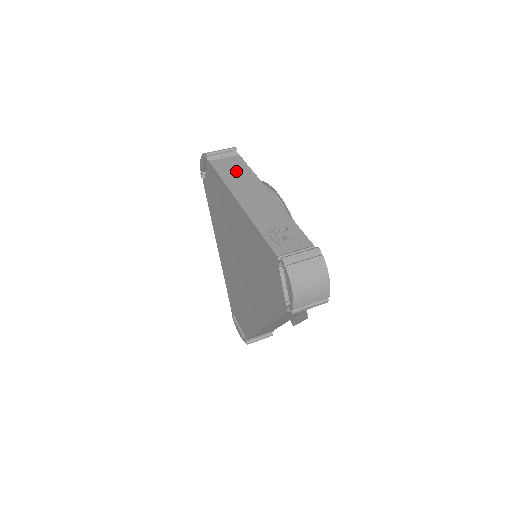
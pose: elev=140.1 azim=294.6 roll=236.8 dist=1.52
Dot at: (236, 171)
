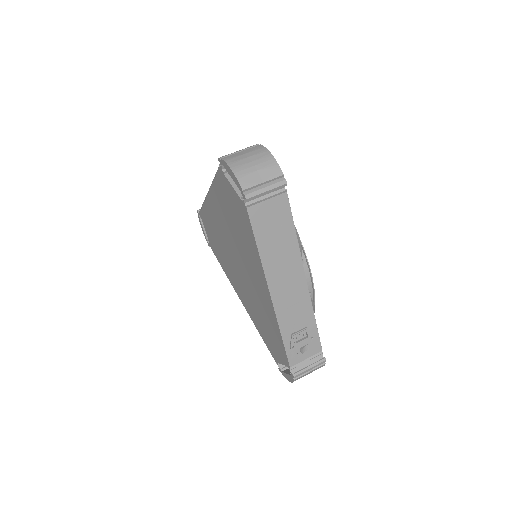
Dot at: (277, 233)
